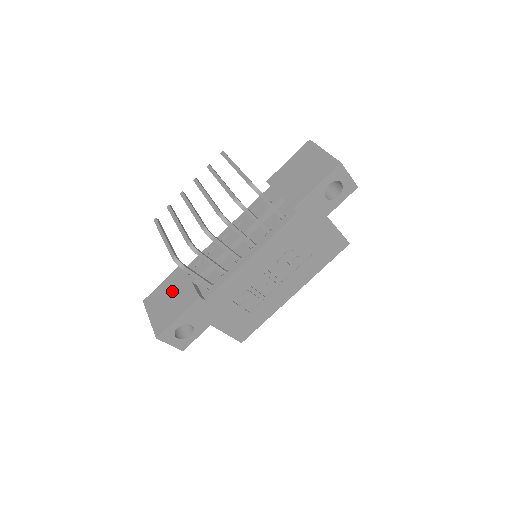
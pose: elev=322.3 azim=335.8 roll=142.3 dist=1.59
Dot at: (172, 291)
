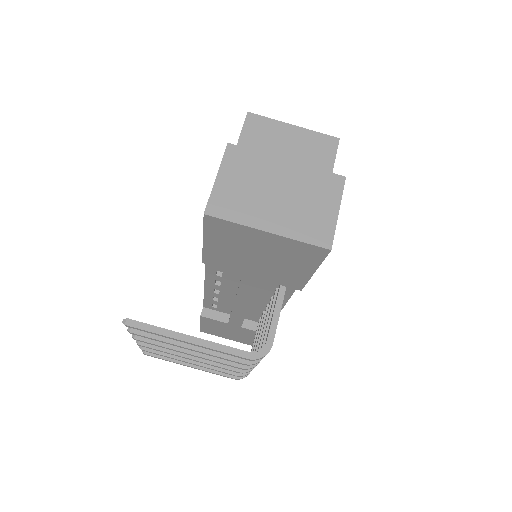
Dot at: (225, 330)
